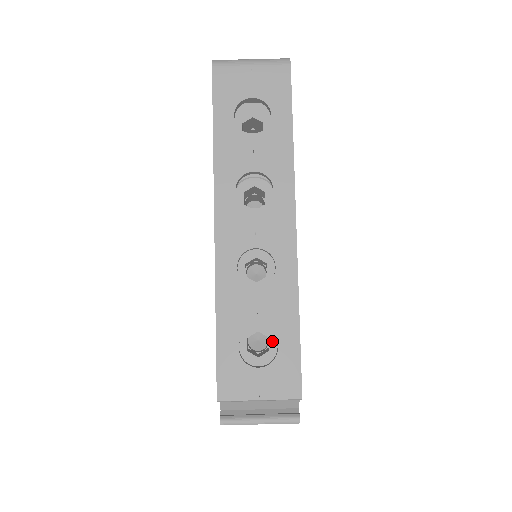
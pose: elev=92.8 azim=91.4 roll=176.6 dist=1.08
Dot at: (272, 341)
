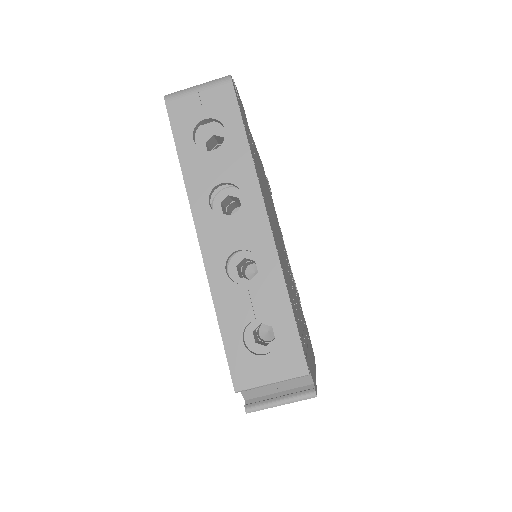
Dot at: (275, 329)
